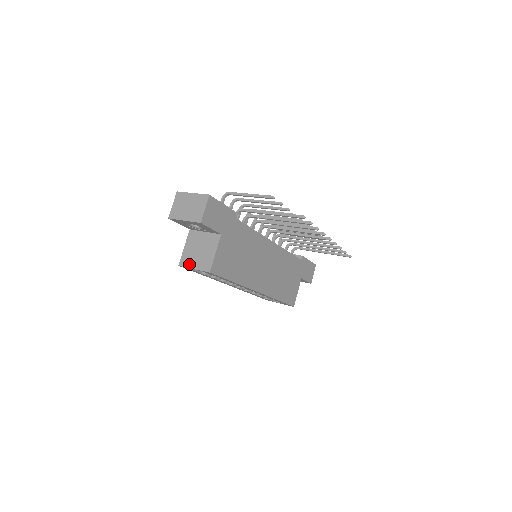
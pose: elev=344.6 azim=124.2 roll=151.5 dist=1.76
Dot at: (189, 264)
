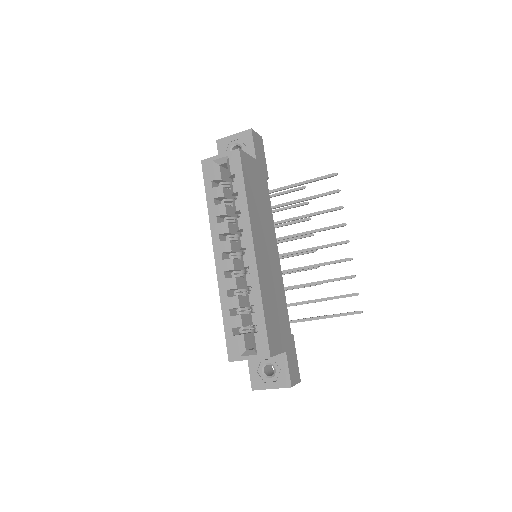
Dot at: (215, 157)
